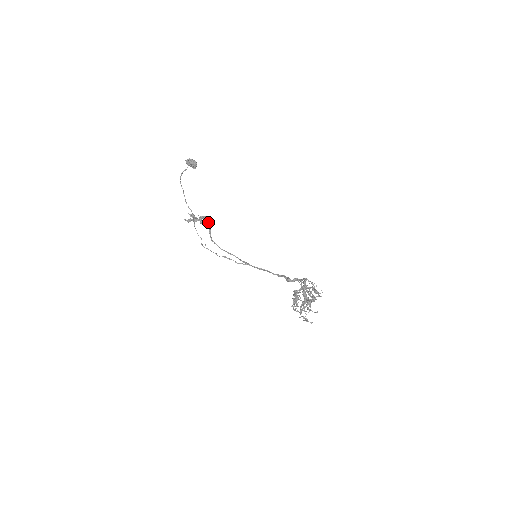
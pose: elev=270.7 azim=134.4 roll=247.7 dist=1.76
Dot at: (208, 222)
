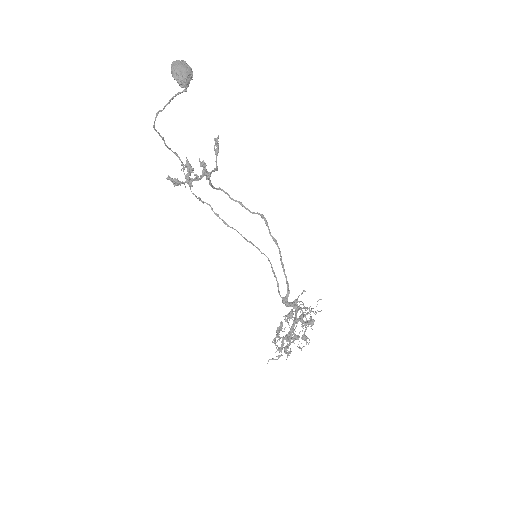
Dot at: (207, 177)
